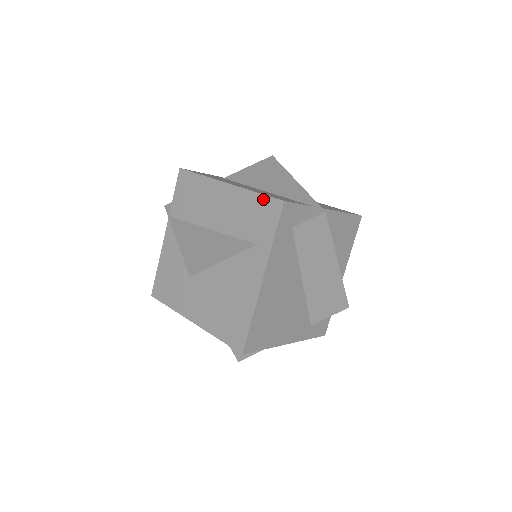
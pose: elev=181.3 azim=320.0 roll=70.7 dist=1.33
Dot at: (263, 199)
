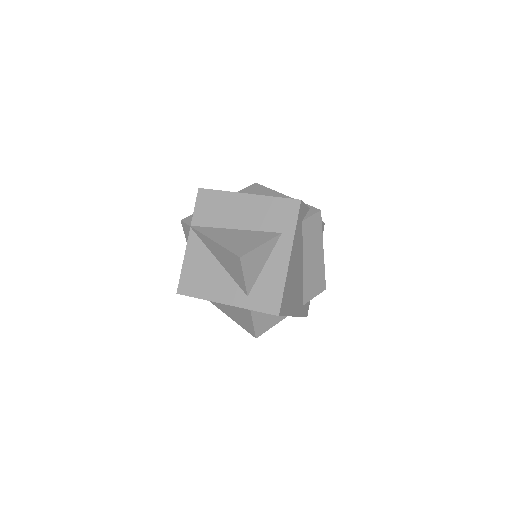
Dot at: (283, 201)
